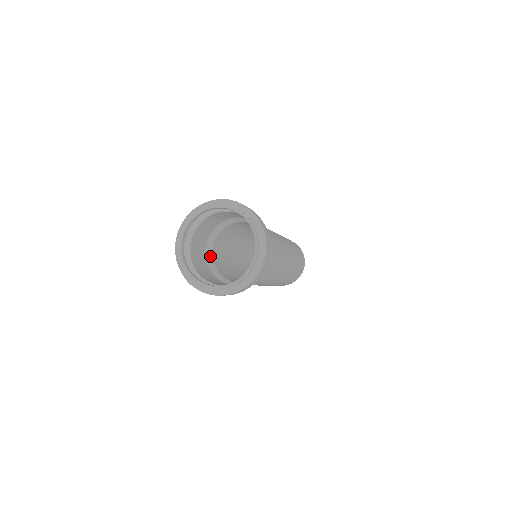
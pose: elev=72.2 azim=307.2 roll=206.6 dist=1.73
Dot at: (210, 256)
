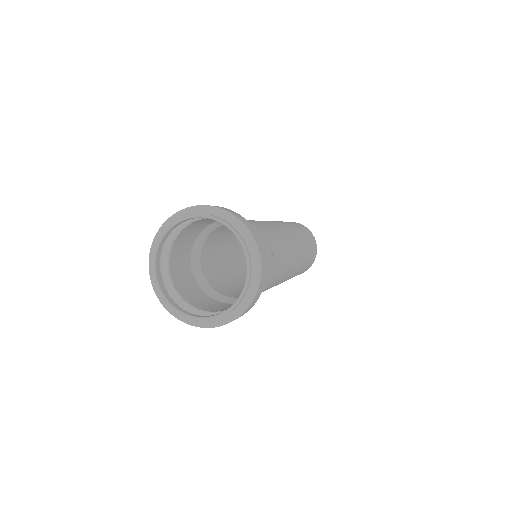
Dot at: (197, 254)
